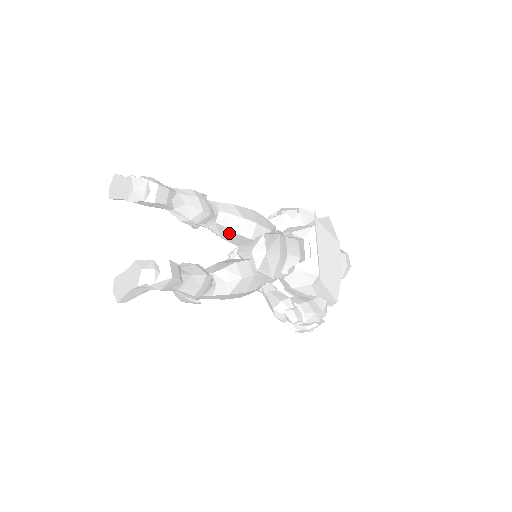
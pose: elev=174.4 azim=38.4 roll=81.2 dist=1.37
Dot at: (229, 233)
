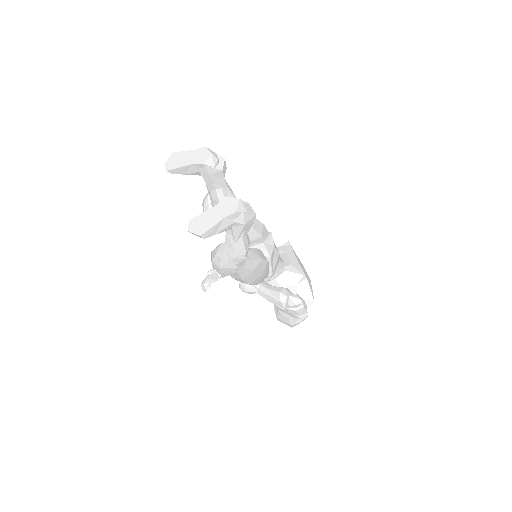
Dot at: occluded
